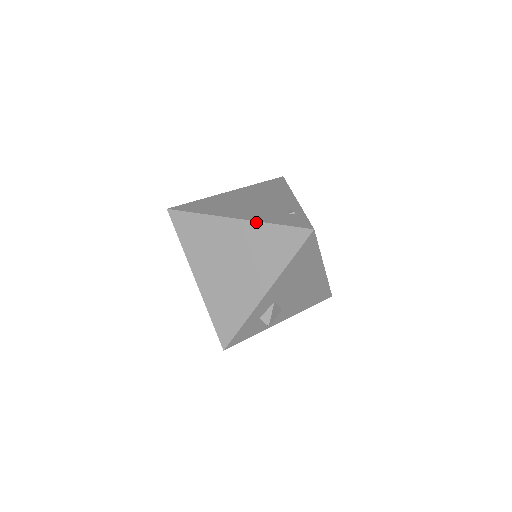
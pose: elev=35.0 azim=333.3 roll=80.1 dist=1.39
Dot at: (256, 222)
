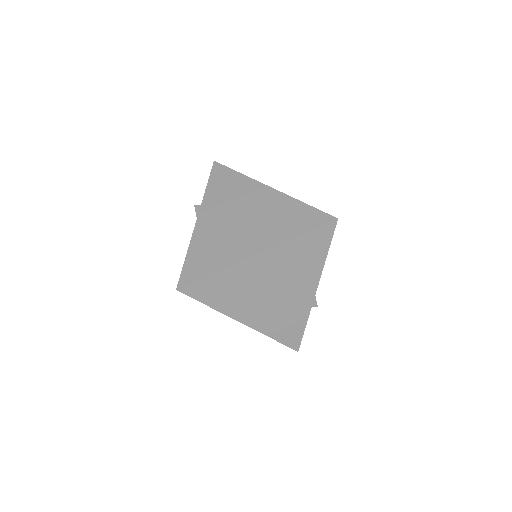
Dot at: (280, 245)
